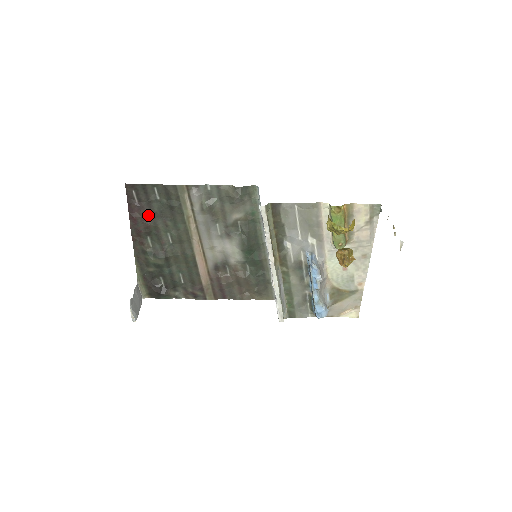
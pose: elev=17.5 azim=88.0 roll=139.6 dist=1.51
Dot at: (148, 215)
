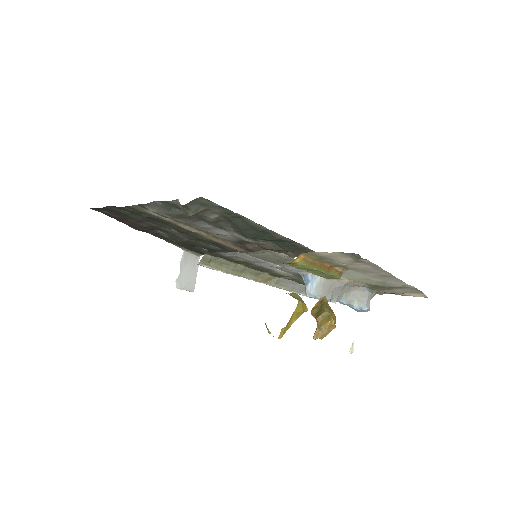
Dot at: (135, 222)
